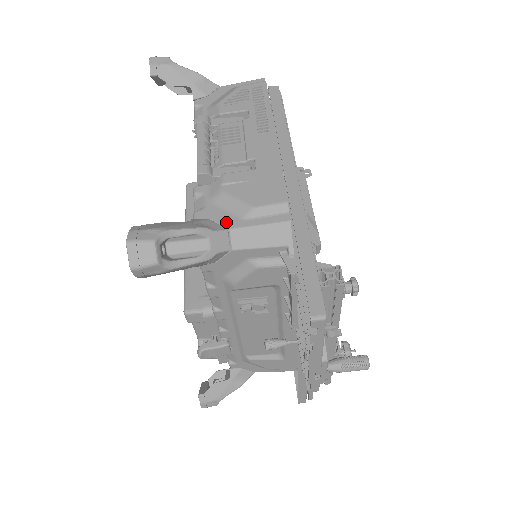
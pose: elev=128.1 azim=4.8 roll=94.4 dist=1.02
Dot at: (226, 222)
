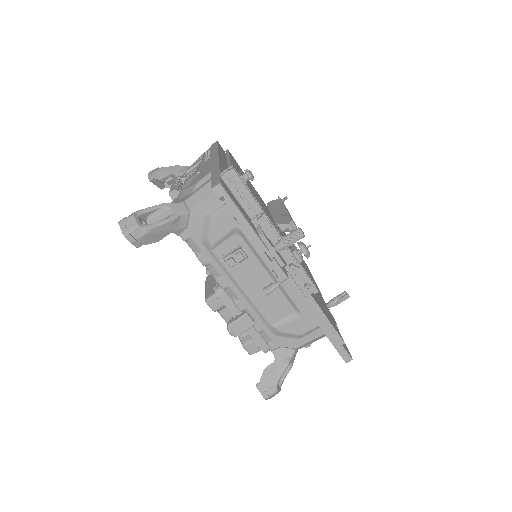
Dot at: (183, 200)
